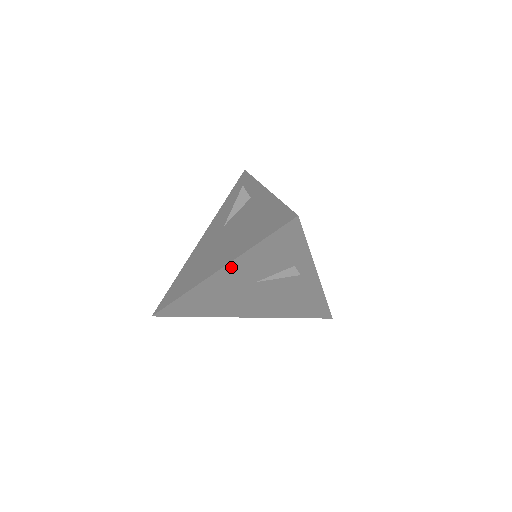
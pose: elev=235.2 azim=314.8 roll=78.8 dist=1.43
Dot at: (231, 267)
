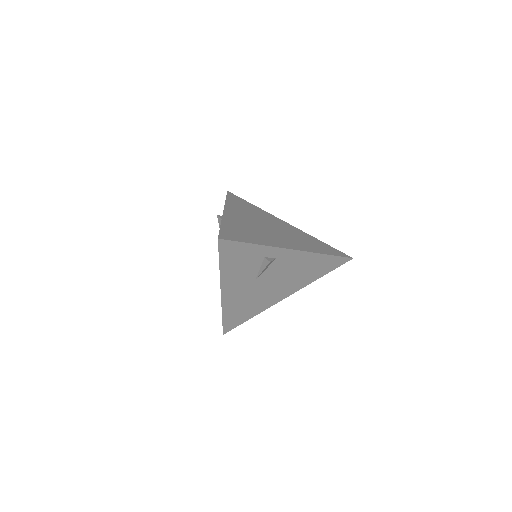
Dot at: (225, 285)
